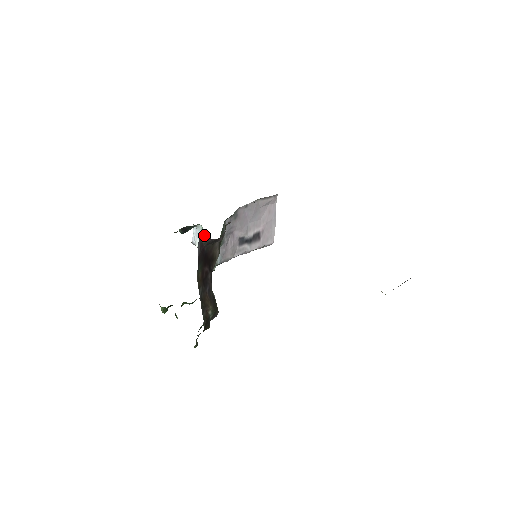
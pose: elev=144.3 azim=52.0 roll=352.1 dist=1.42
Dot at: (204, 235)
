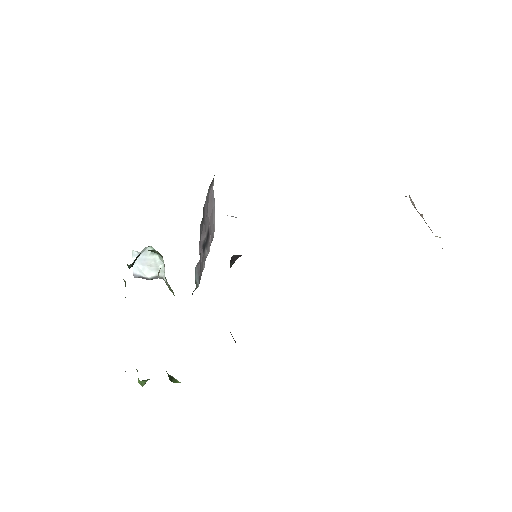
Dot at: (158, 258)
